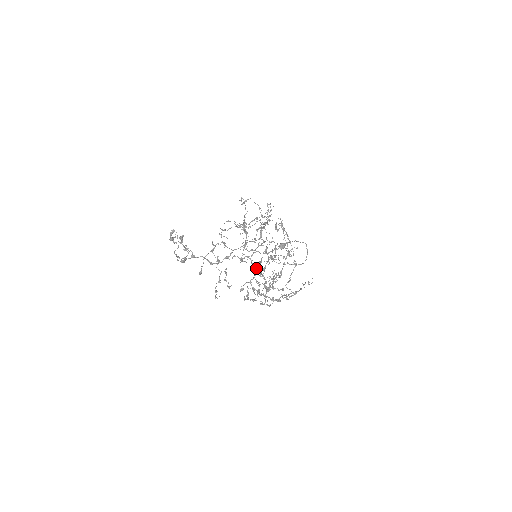
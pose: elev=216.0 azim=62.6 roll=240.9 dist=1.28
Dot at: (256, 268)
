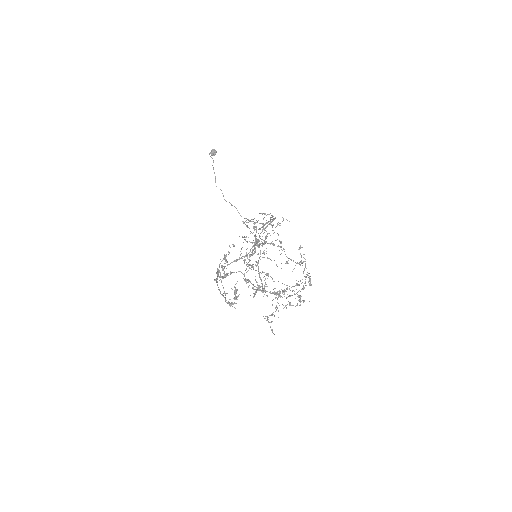
Dot at: (249, 260)
